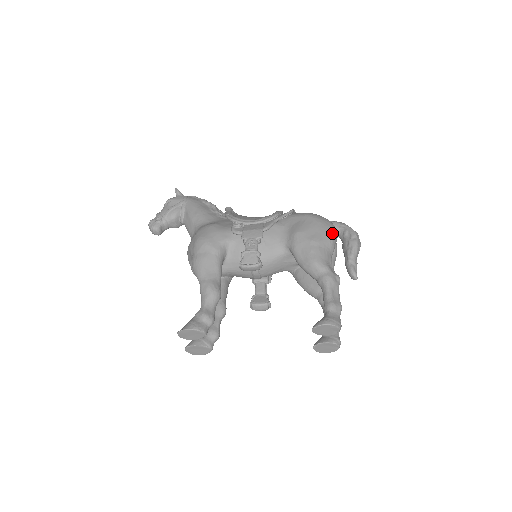
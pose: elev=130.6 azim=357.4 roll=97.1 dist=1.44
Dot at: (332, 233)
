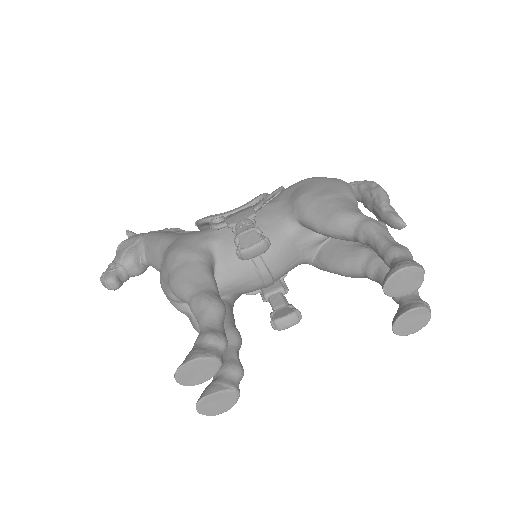
Dot at: (345, 184)
